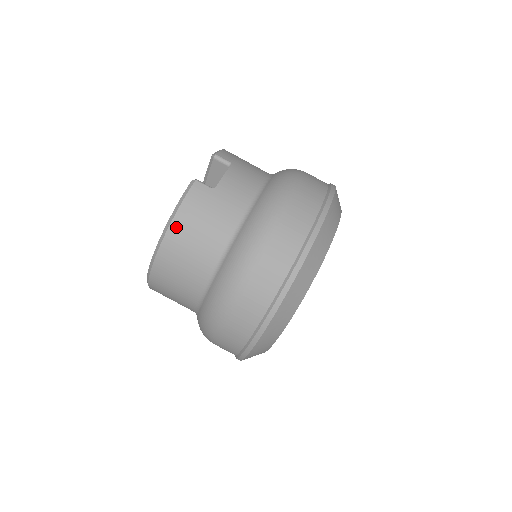
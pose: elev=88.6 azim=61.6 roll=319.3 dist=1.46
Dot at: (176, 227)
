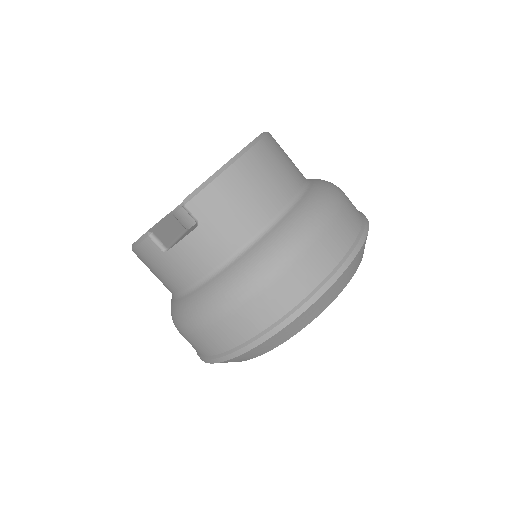
Dot at: (137, 255)
